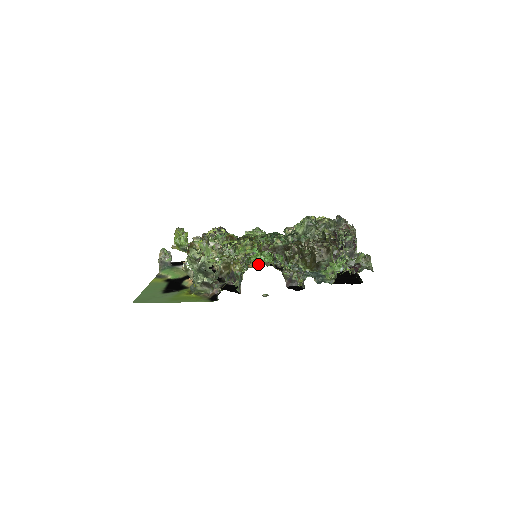
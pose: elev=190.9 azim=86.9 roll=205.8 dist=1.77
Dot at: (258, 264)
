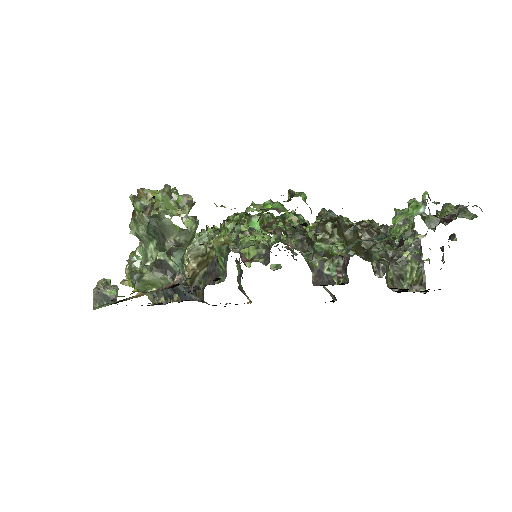
Dot at: (260, 207)
